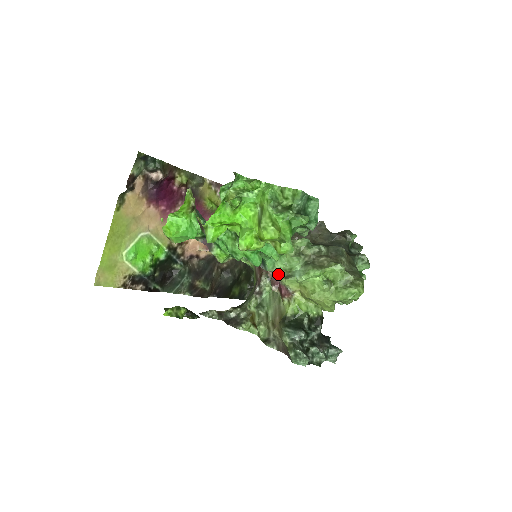
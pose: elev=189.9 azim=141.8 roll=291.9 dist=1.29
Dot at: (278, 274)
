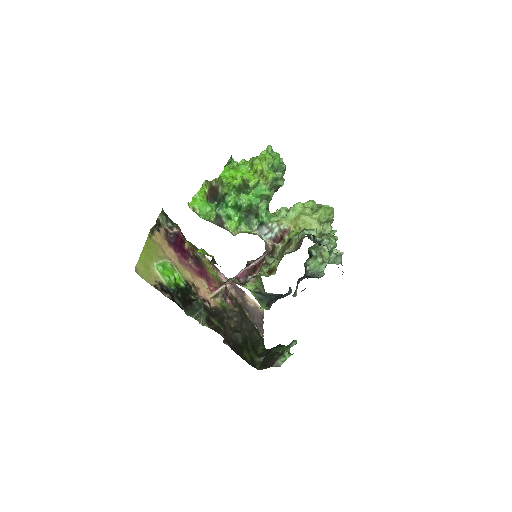
Dot at: (274, 222)
